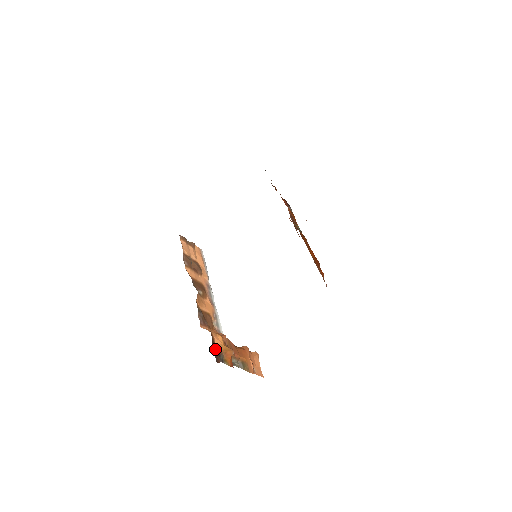
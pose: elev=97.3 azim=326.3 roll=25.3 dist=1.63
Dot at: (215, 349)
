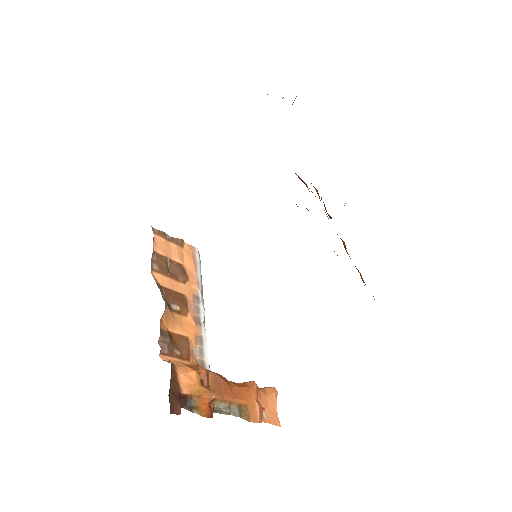
Dot at: (176, 392)
